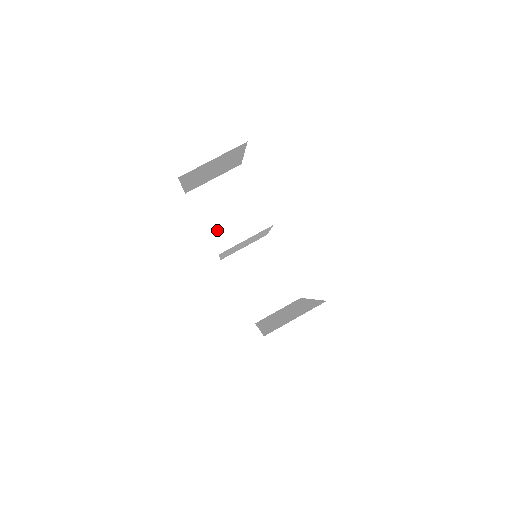
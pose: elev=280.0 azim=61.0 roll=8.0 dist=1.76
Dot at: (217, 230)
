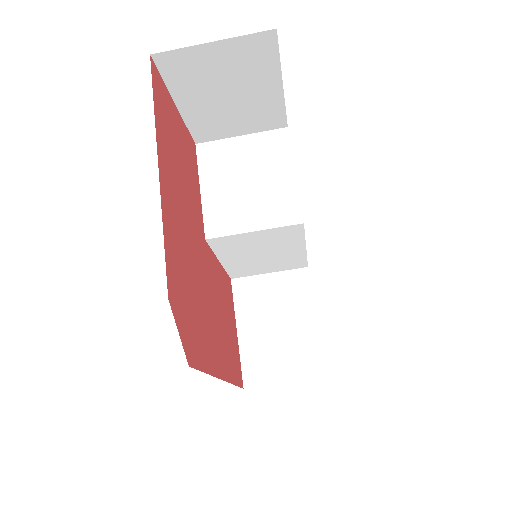
Dot at: (218, 204)
